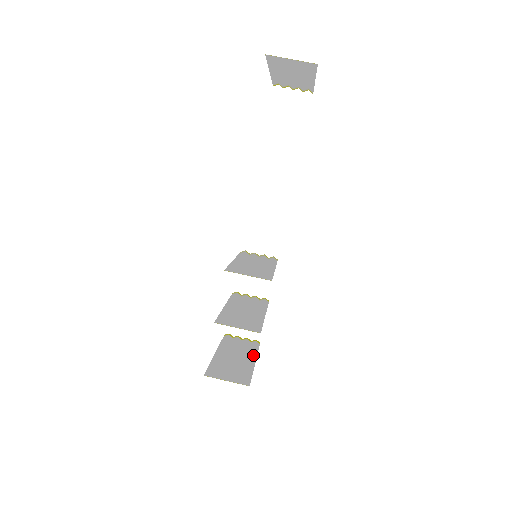
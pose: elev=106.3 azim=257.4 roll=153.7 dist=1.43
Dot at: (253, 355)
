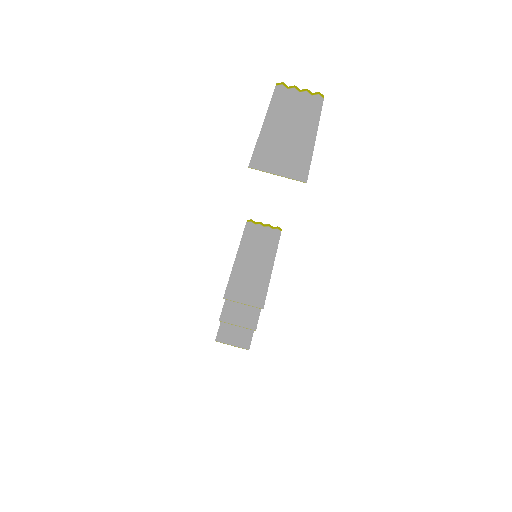
Dot at: occluded
